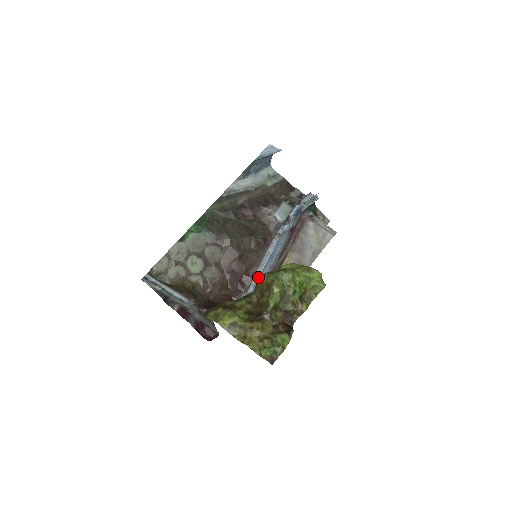
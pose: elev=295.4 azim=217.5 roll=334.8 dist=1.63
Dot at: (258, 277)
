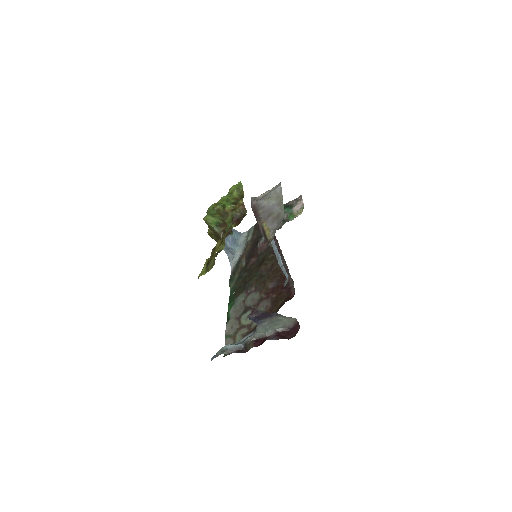
Dot at: (282, 265)
